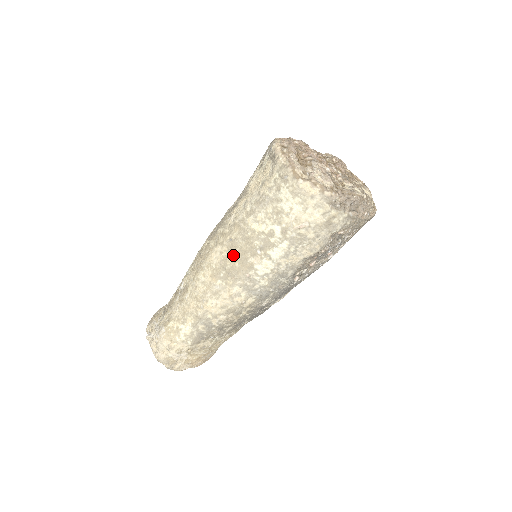
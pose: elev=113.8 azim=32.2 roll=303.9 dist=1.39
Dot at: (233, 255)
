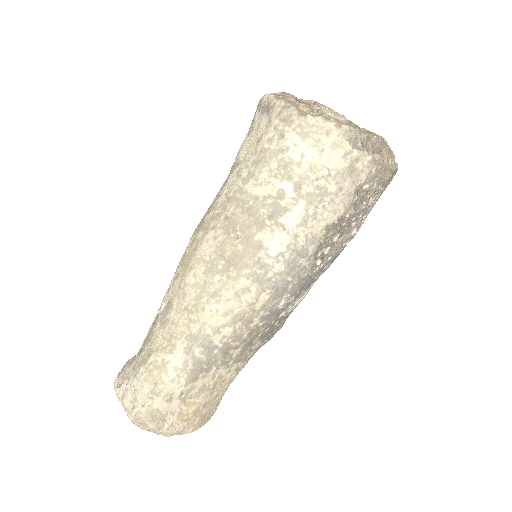
Dot at: (232, 236)
